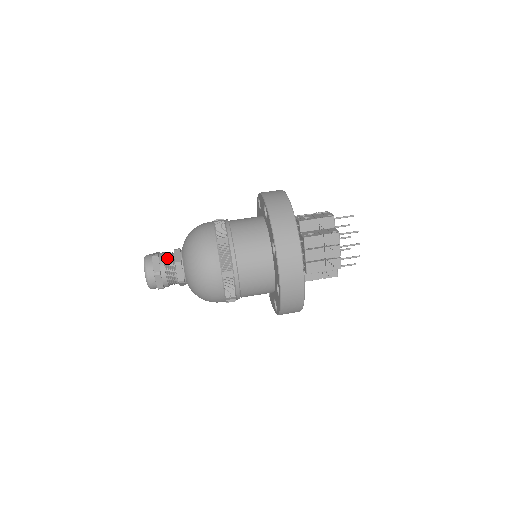
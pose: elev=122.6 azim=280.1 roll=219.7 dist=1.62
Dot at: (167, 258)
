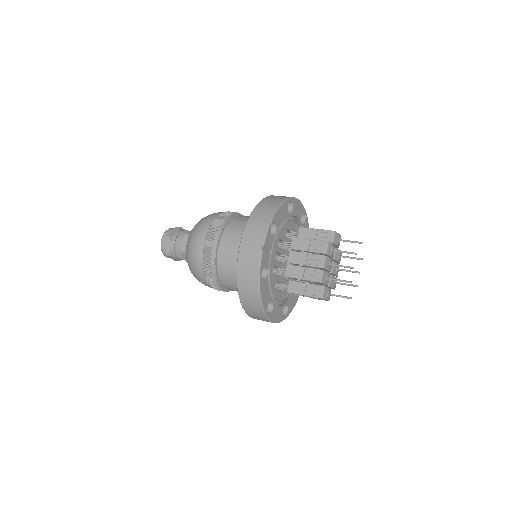
Dot at: (185, 231)
